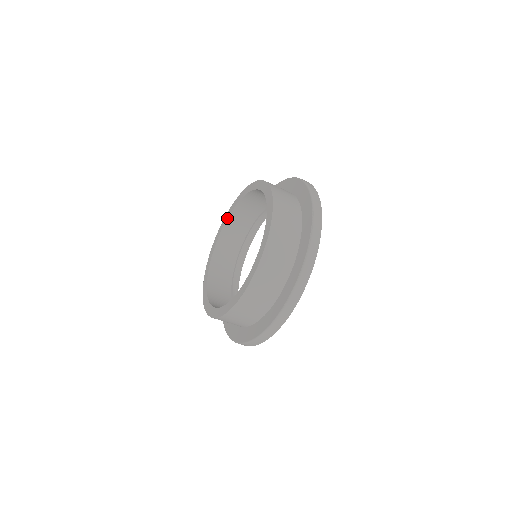
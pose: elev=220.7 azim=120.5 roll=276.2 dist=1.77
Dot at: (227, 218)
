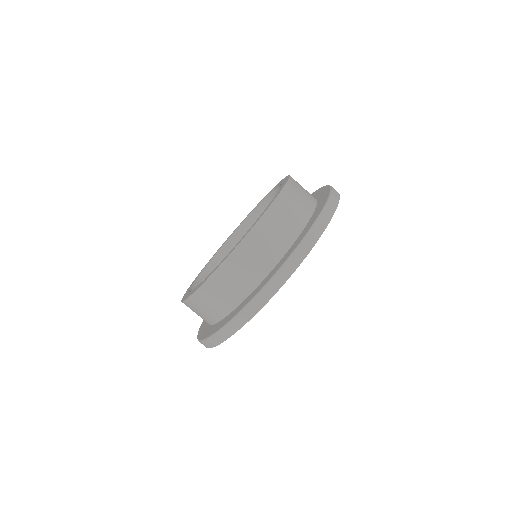
Dot at: (225, 242)
